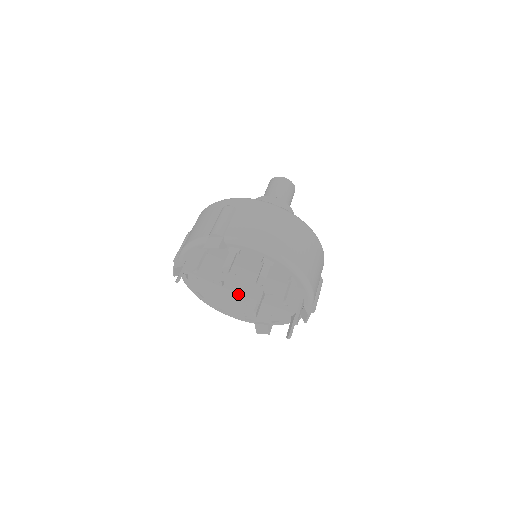
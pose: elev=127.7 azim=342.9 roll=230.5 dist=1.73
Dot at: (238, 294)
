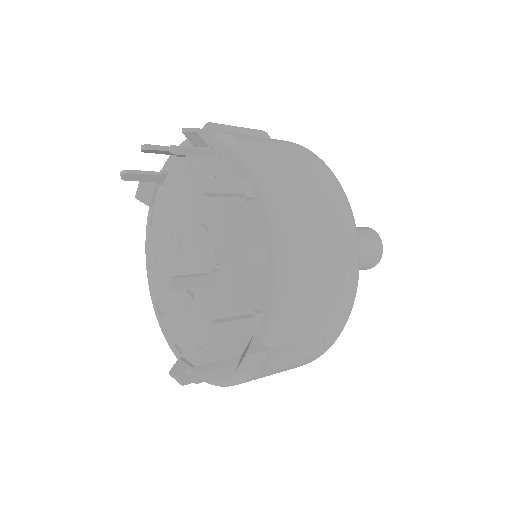
Dot at: occluded
